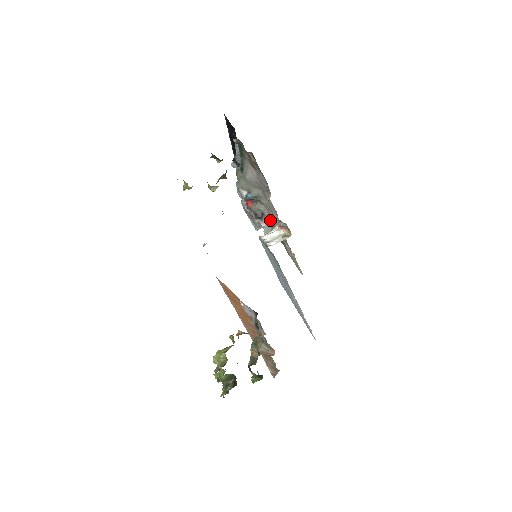
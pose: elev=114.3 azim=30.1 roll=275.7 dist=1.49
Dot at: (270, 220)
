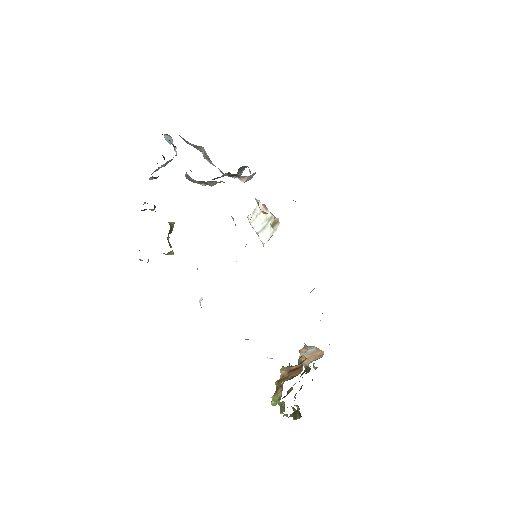
Dot at: occluded
